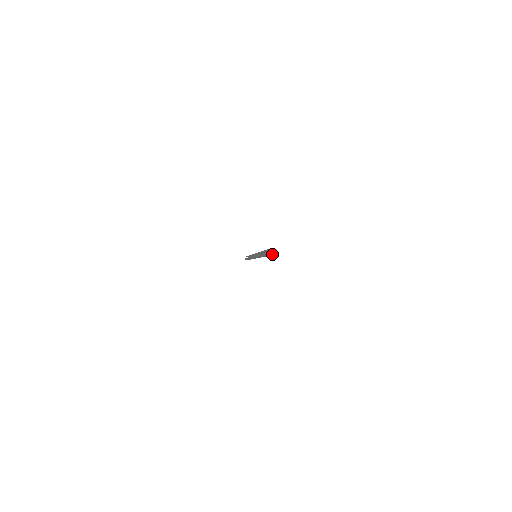
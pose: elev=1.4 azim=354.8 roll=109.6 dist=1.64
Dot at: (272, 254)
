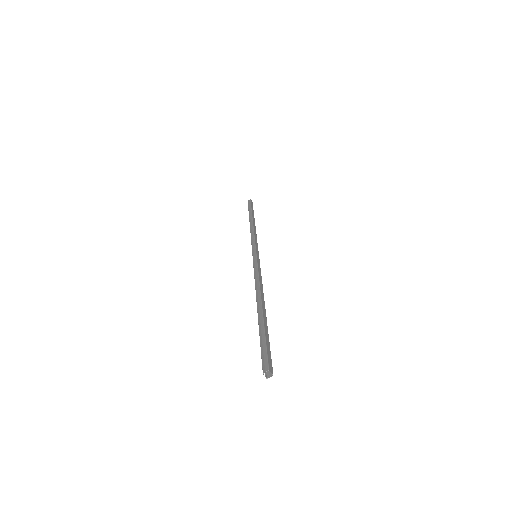
Dot at: (270, 371)
